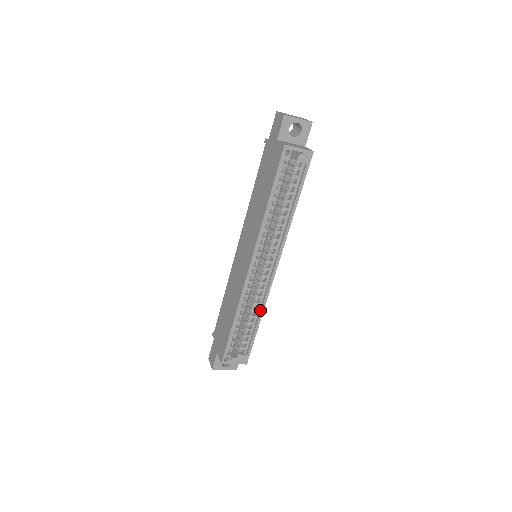
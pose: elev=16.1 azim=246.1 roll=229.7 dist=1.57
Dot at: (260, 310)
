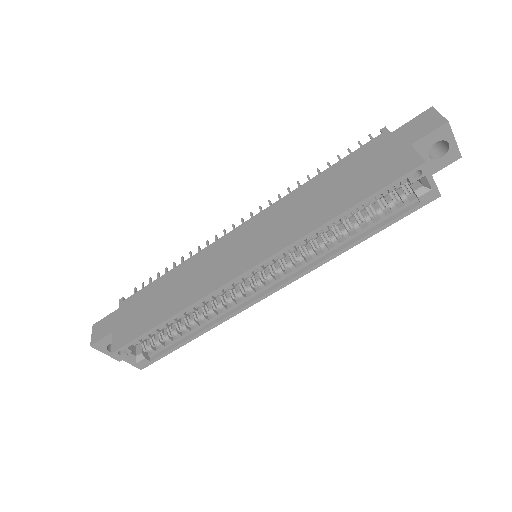
Dot at: (211, 323)
